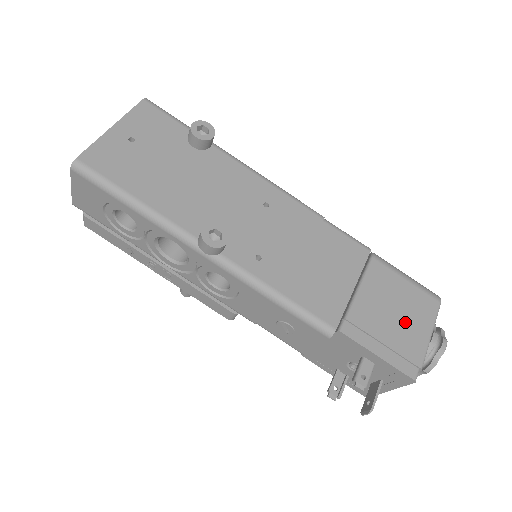
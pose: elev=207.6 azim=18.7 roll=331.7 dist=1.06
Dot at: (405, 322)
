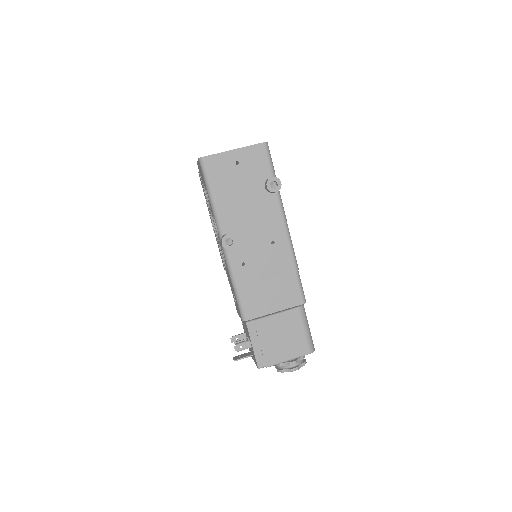
Dot at: (281, 345)
